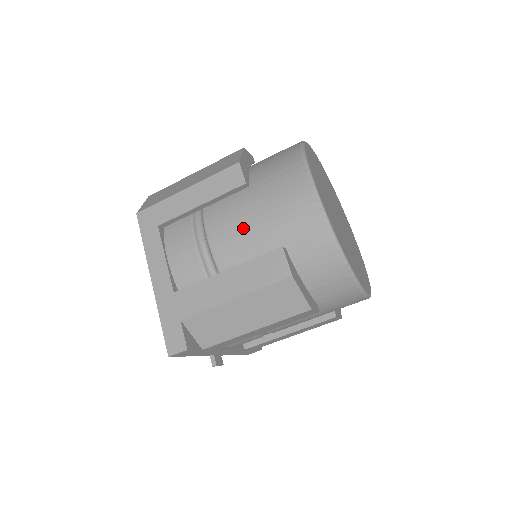
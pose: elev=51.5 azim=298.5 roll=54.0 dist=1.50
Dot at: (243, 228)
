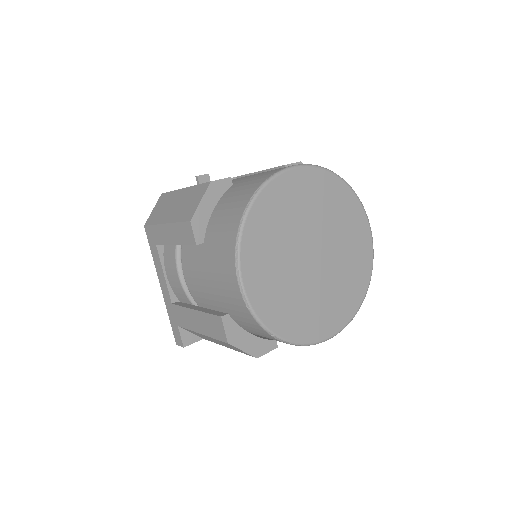
Dot at: (200, 282)
